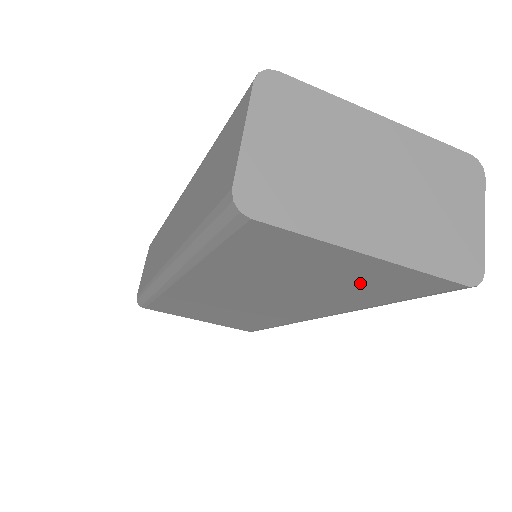
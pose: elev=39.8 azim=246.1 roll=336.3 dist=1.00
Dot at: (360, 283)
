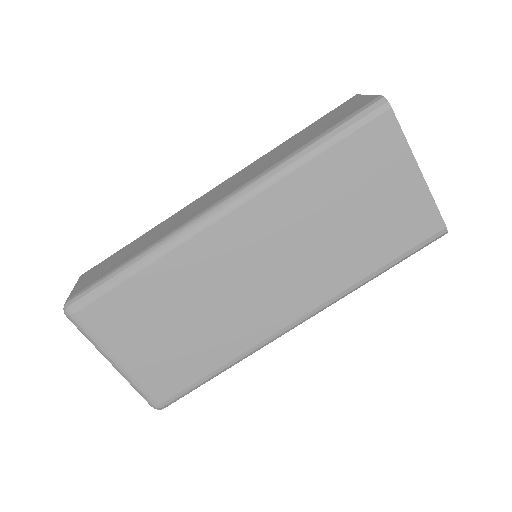
Dot at: (390, 219)
